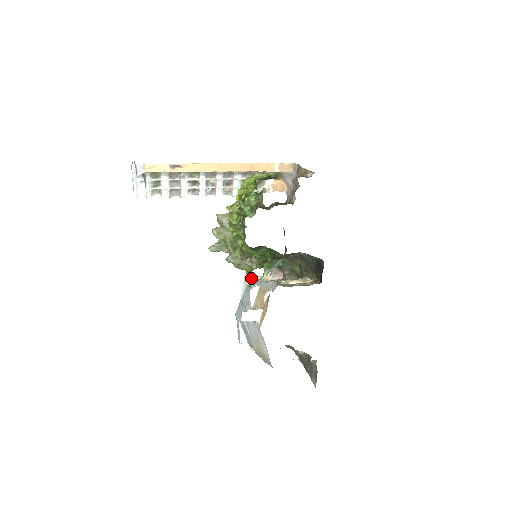
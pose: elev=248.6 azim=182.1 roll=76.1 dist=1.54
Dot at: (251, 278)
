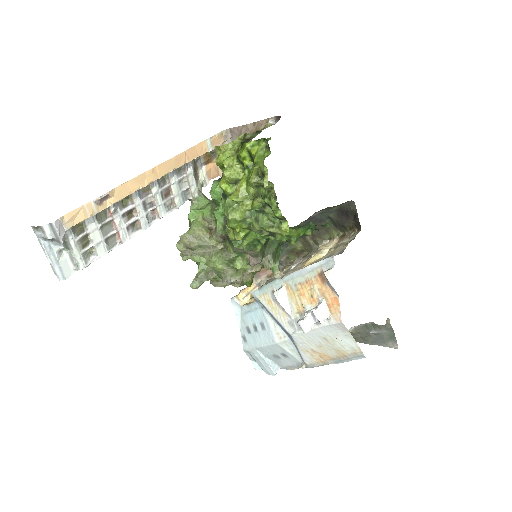
Dot at: (238, 297)
